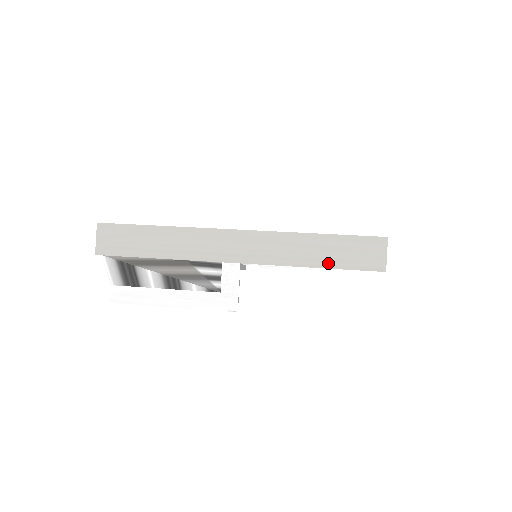
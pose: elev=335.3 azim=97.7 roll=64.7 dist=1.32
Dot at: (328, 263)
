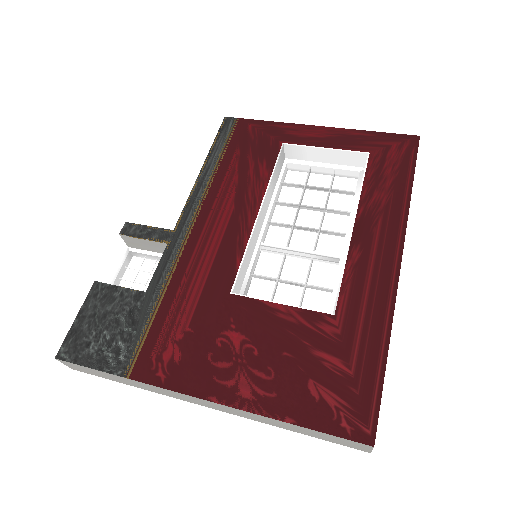
Dot at: (305, 434)
